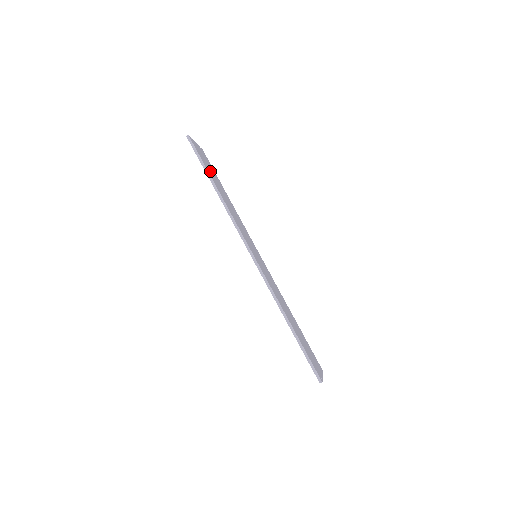
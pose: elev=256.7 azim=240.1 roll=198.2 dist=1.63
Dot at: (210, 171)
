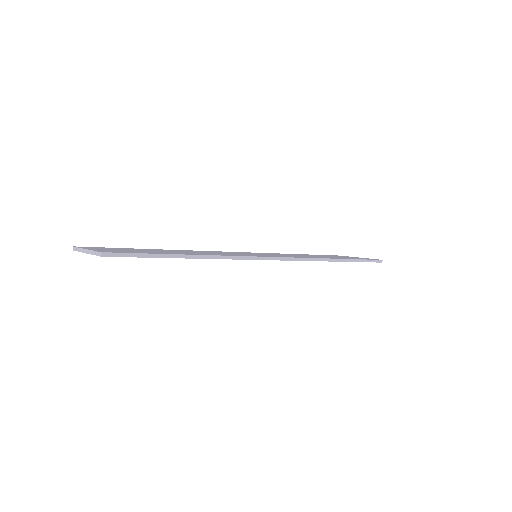
Dot at: occluded
